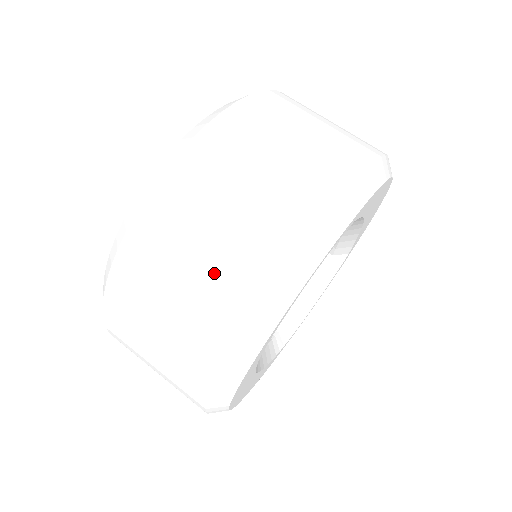
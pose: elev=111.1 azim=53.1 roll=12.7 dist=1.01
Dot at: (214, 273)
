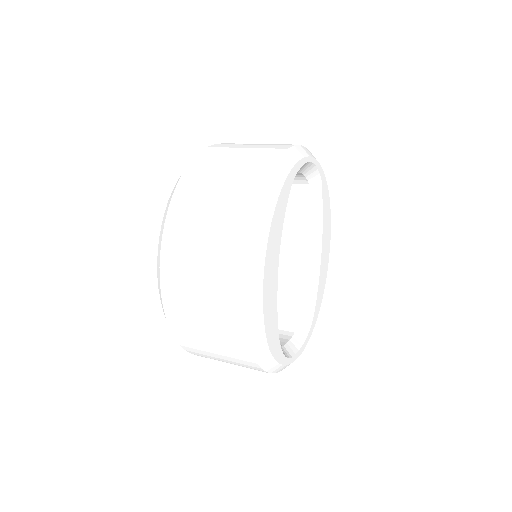
Dot at: (261, 146)
